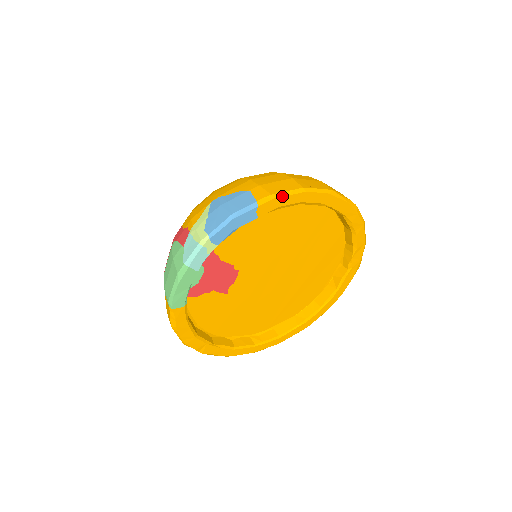
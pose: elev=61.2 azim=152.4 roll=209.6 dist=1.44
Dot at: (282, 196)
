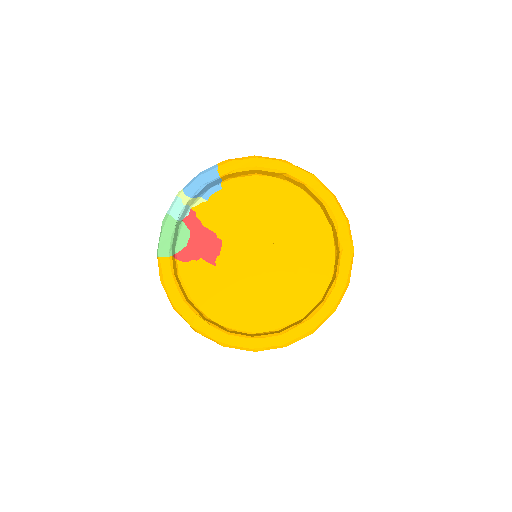
Dot at: (237, 160)
